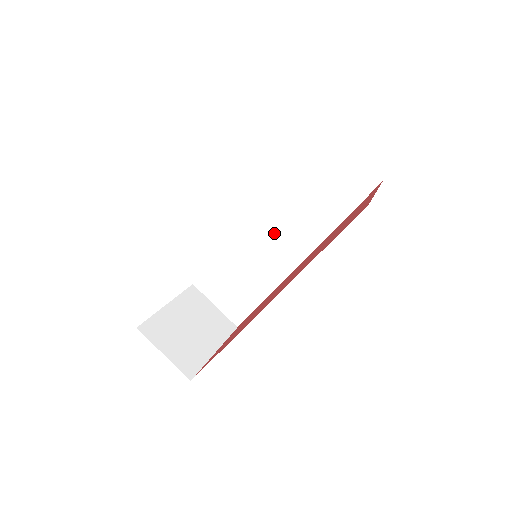
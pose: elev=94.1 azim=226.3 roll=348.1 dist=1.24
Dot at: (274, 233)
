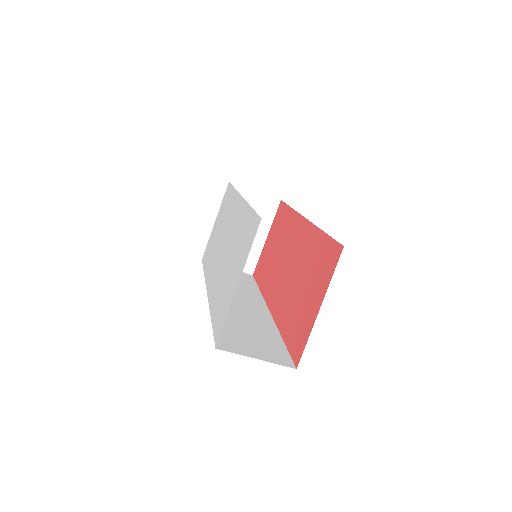
Dot at: occluded
